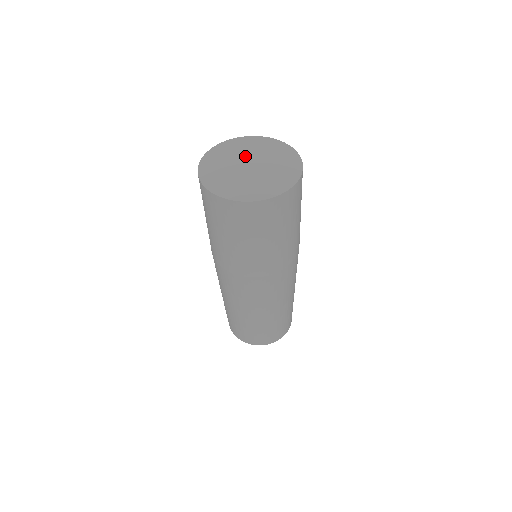
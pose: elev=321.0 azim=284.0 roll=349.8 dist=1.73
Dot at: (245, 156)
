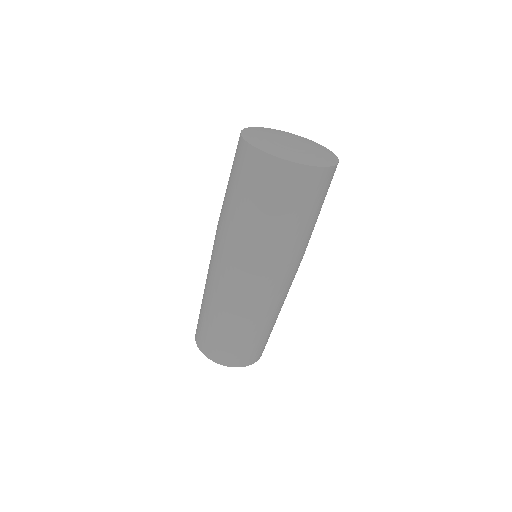
Dot at: (287, 137)
